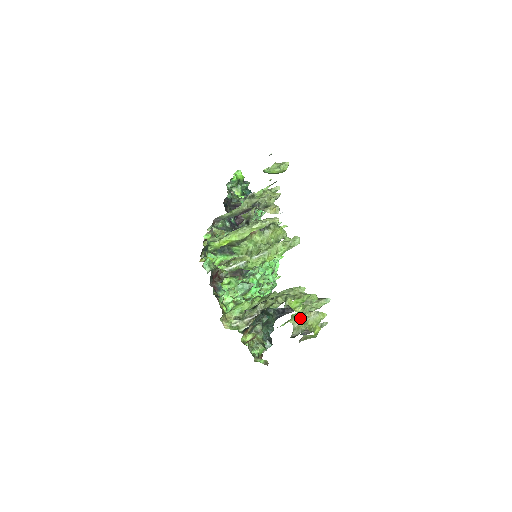
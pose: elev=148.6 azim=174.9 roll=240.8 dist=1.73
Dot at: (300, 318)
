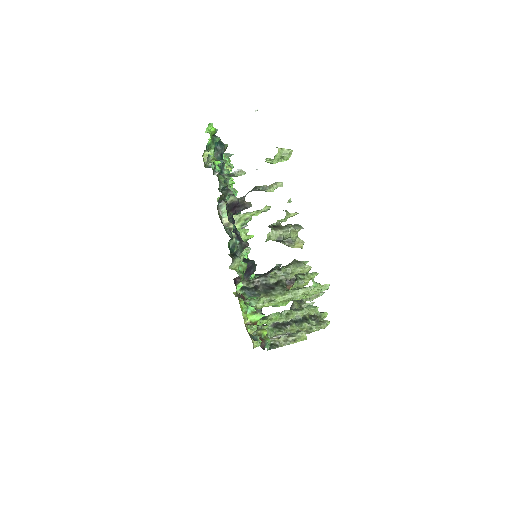
Dot at: occluded
